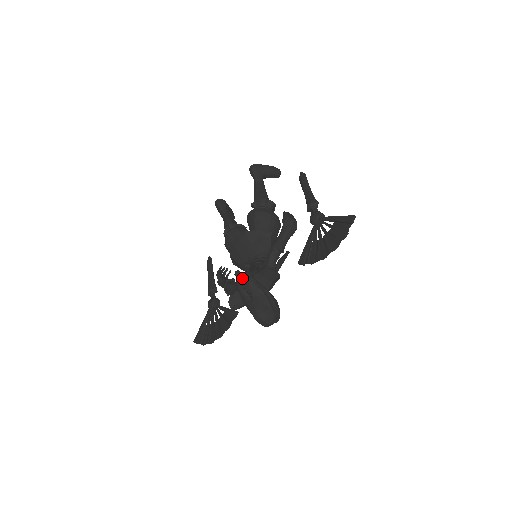
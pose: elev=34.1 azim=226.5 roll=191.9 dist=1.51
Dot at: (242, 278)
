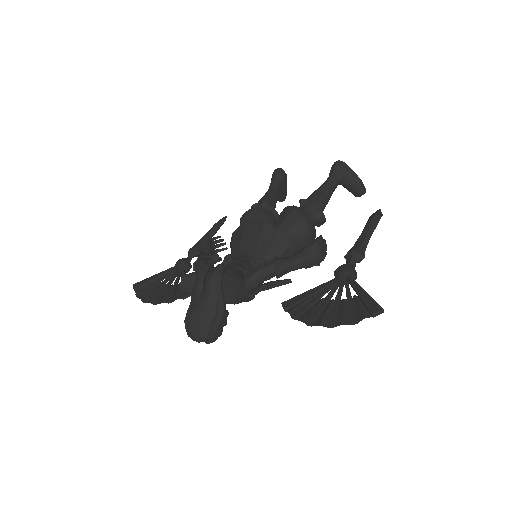
Dot at: occluded
